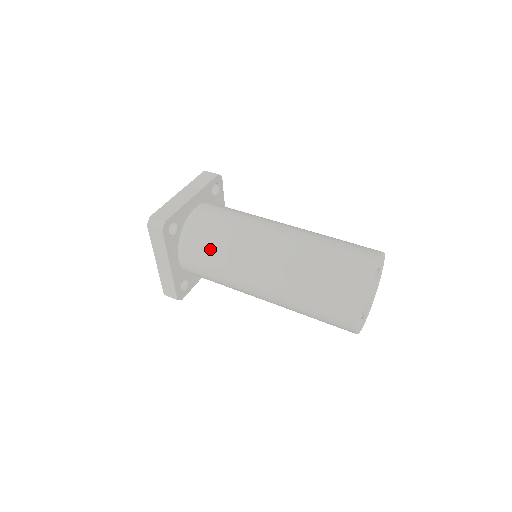
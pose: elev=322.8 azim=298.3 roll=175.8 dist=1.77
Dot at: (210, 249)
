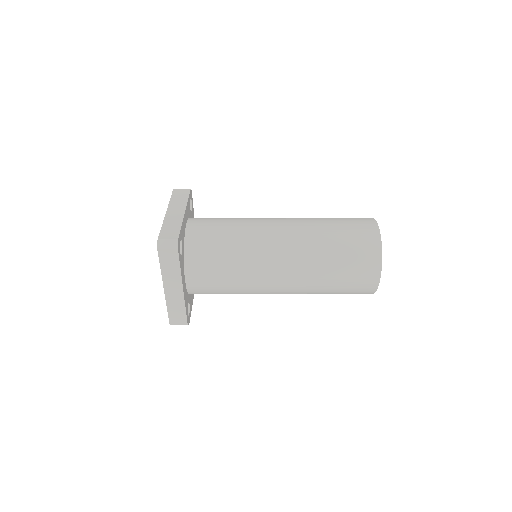
Dot at: (222, 258)
